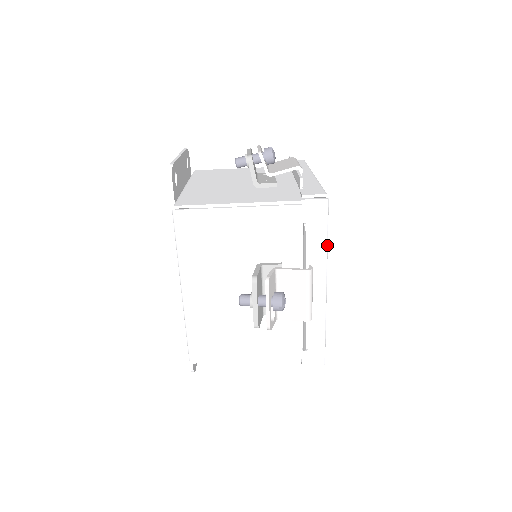
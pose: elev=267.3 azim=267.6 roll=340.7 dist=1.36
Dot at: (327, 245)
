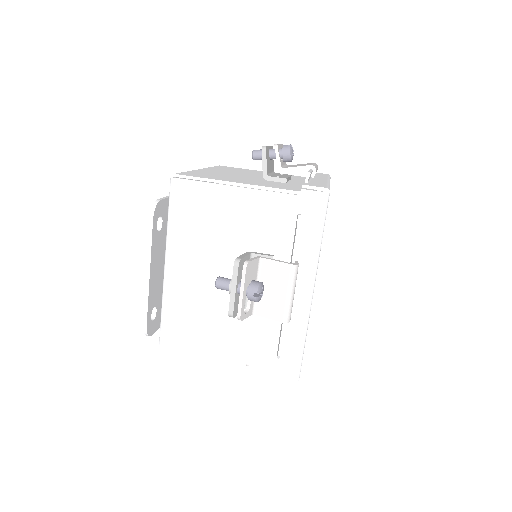
Dot at: occluded
